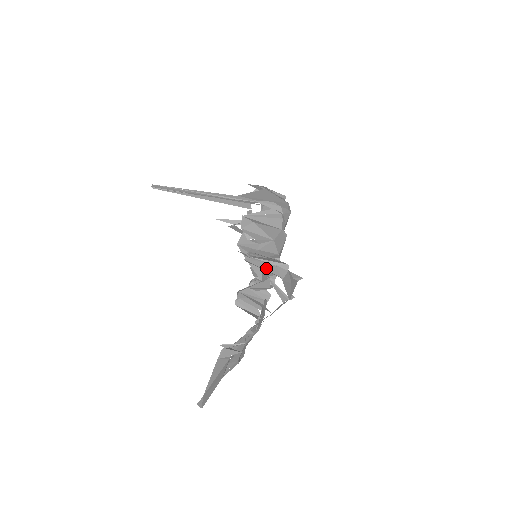
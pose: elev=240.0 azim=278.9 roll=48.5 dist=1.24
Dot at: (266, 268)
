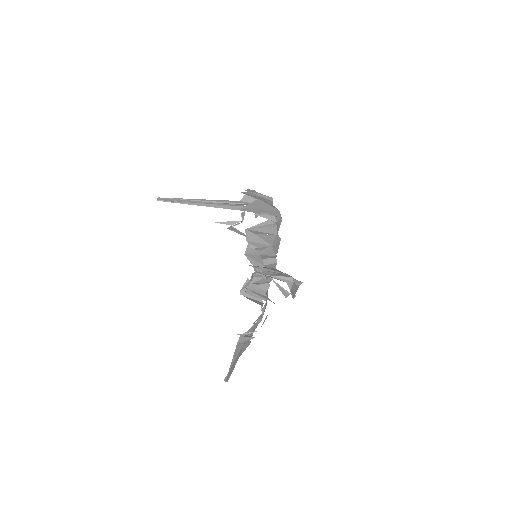
Dot at: occluded
